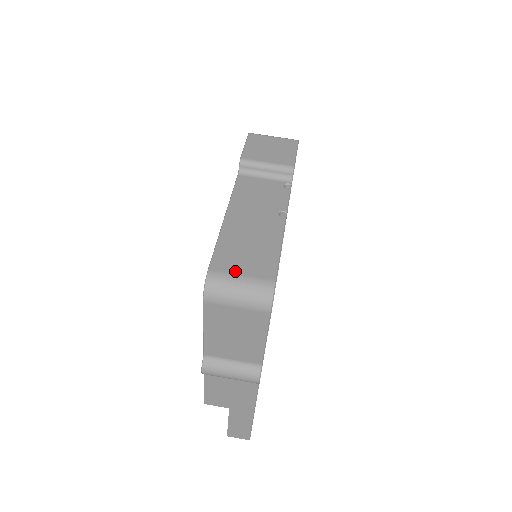
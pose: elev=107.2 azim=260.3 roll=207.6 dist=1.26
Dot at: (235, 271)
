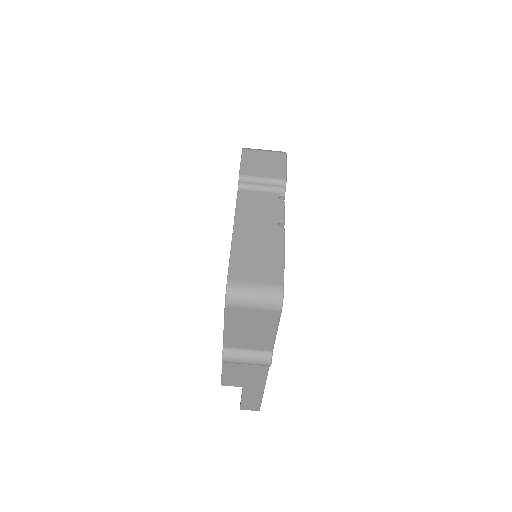
Dot at: (249, 280)
